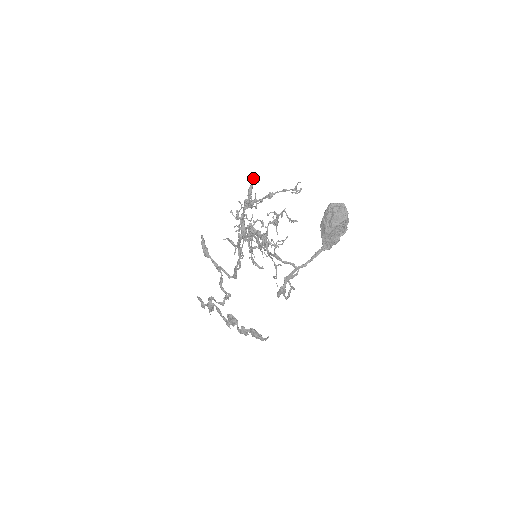
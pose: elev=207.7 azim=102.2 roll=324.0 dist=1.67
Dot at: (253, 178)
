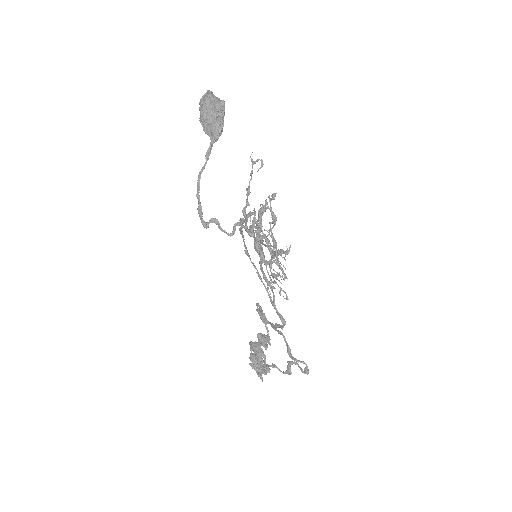
Dot at: occluded
